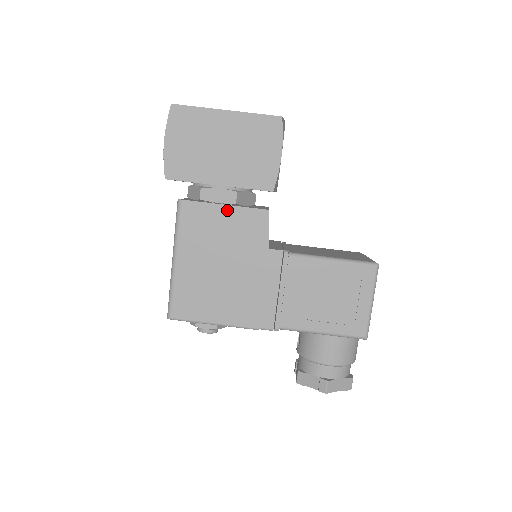
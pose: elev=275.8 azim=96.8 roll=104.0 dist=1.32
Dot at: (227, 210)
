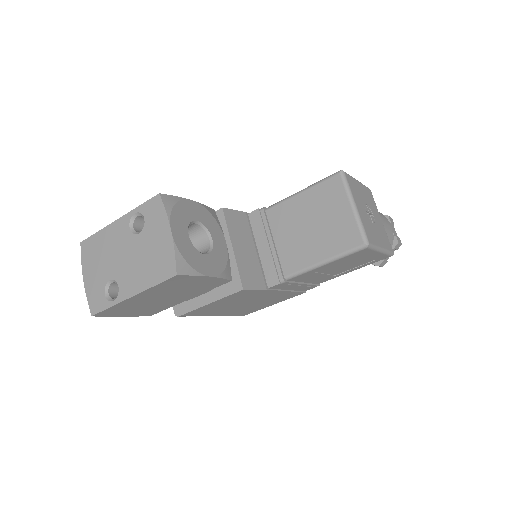
Dot at: (214, 303)
